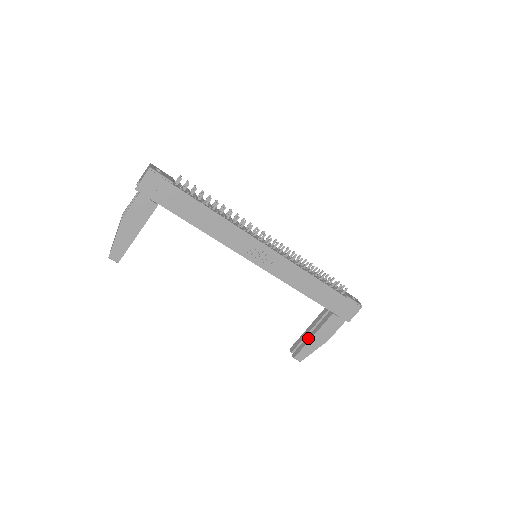
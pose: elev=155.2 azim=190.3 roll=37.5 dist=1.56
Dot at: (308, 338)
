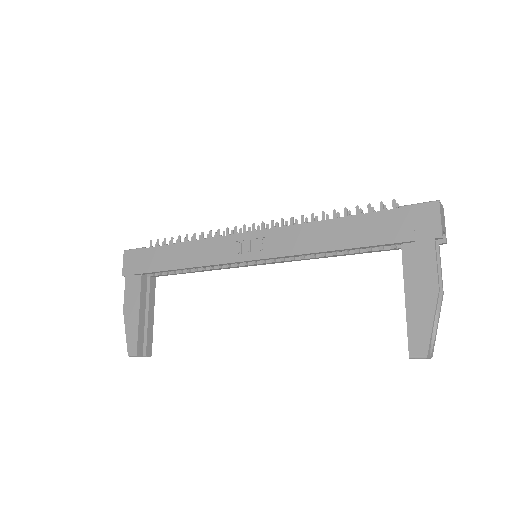
Dot at: (406, 310)
